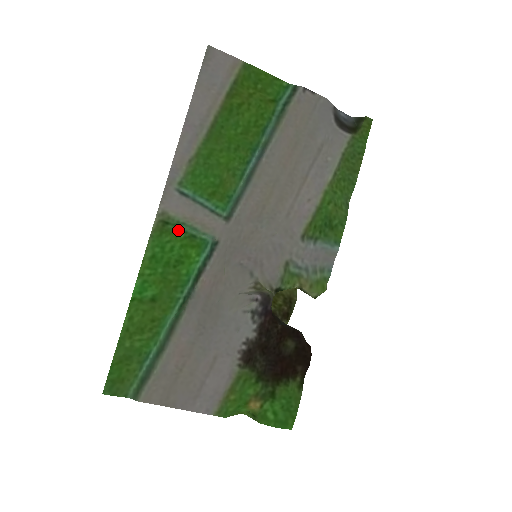
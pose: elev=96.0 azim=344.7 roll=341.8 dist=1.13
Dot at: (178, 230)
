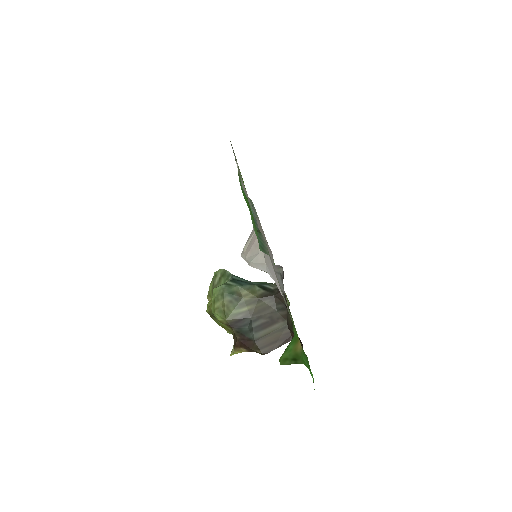
Dot at: occluded
